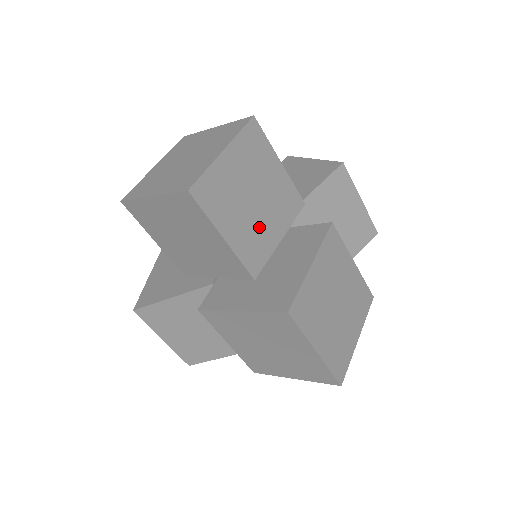
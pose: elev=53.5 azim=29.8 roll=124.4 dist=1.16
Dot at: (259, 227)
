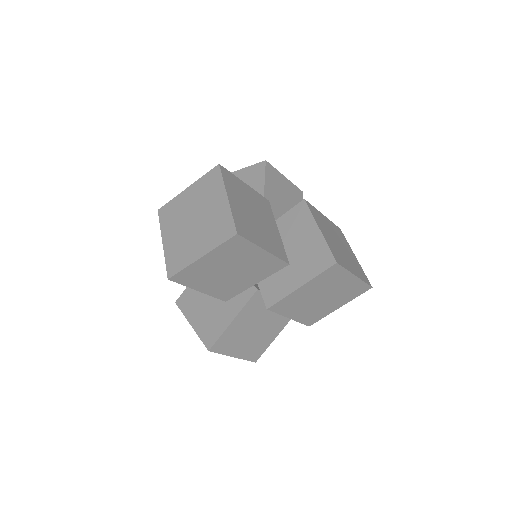
Dot at: (268, 231)
